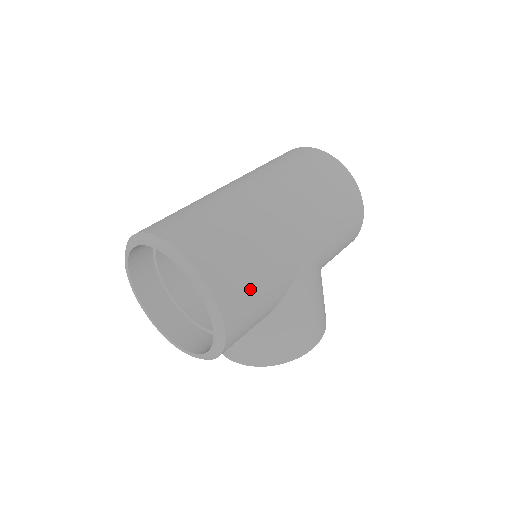
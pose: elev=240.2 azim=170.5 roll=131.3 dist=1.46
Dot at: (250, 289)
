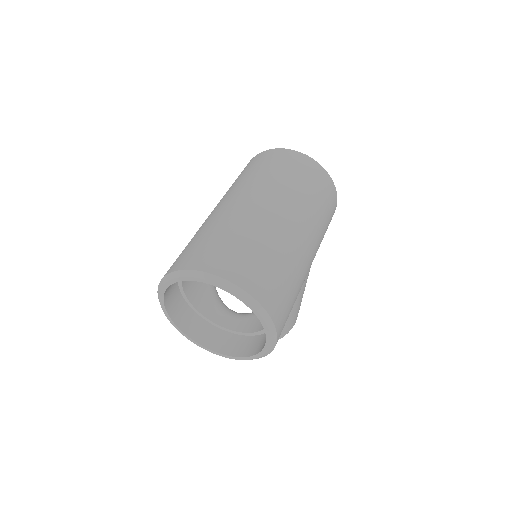
Dot at: (289, 309)
